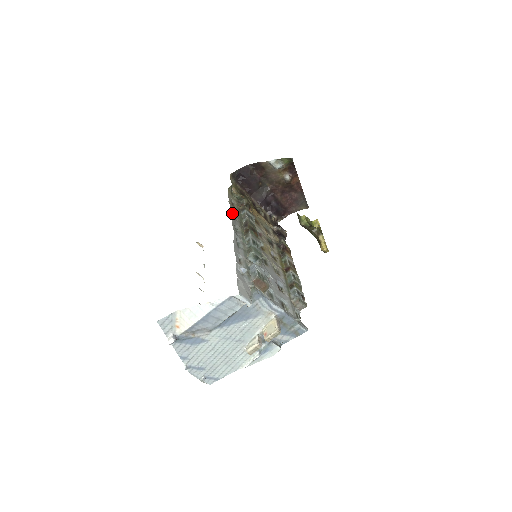
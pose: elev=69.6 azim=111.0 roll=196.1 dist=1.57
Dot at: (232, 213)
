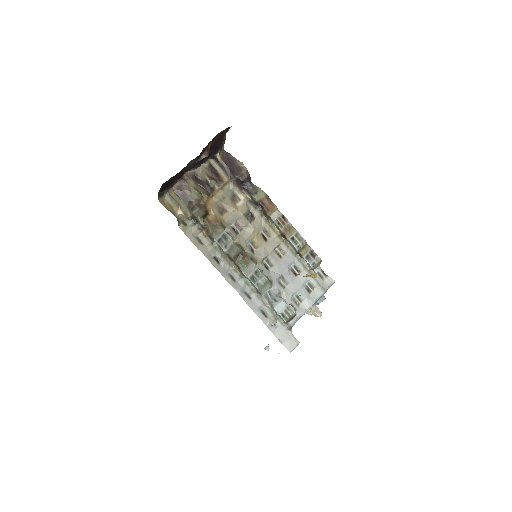
Dot at: (213, 262)
